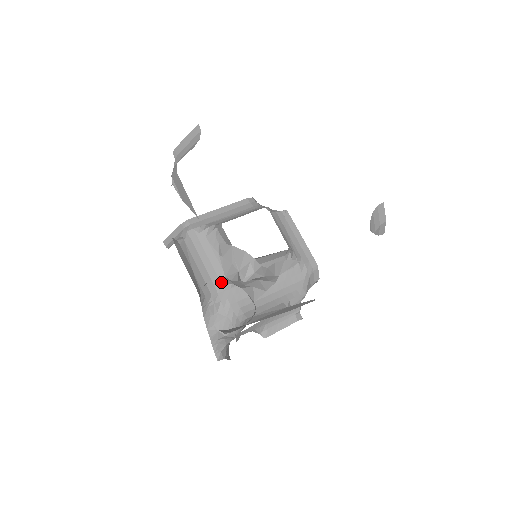
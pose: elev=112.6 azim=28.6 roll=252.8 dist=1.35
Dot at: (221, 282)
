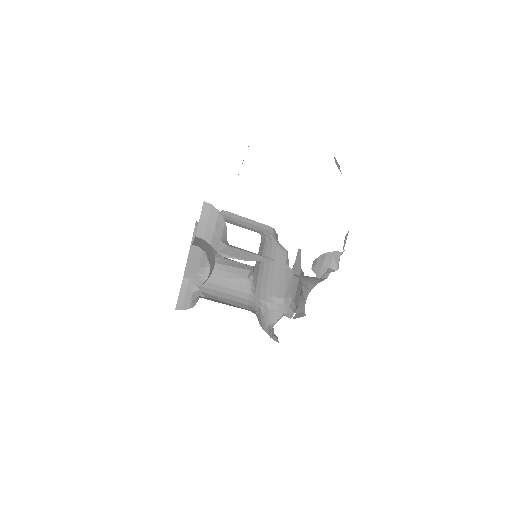
Dot at: (248, 293)
